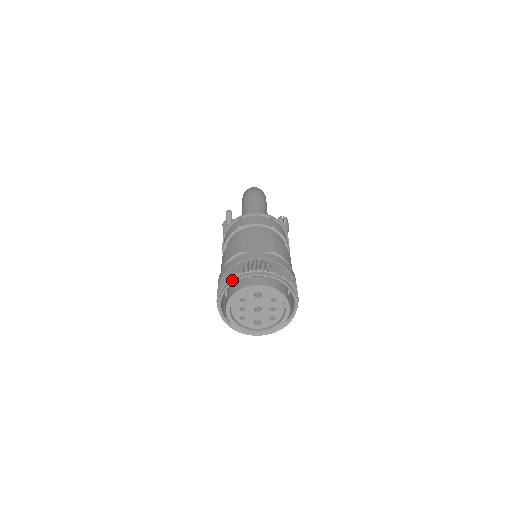
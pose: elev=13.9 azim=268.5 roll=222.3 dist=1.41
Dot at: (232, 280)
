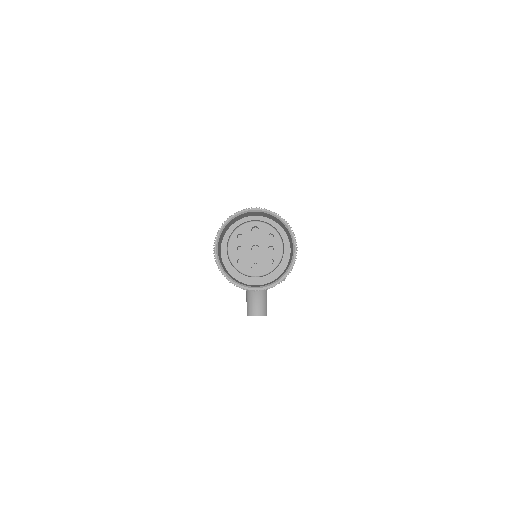
Dot at: (229, 217)
